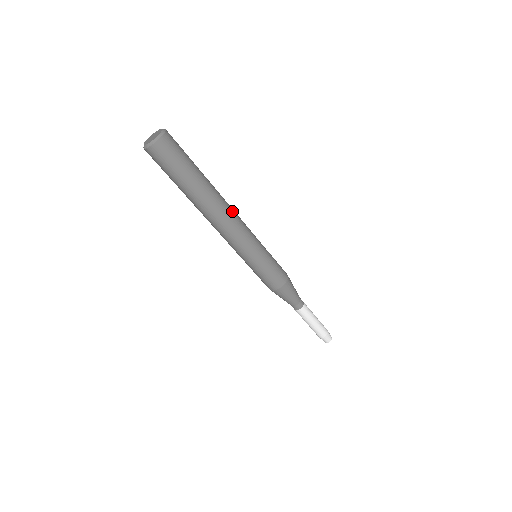
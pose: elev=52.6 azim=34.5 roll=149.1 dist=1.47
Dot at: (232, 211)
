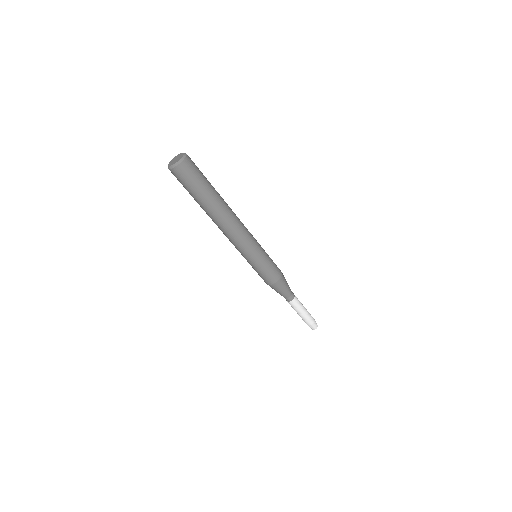
Dot at: (237, 217)
